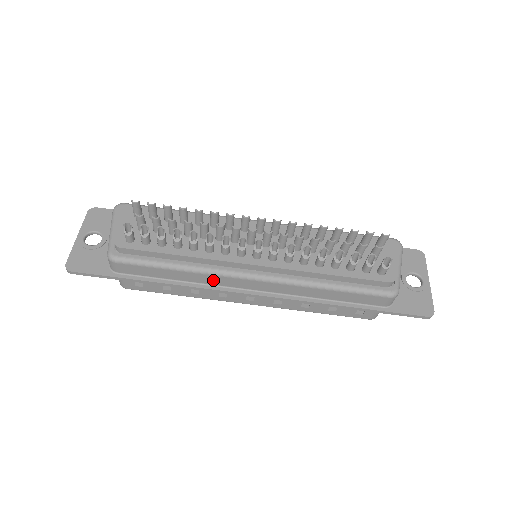
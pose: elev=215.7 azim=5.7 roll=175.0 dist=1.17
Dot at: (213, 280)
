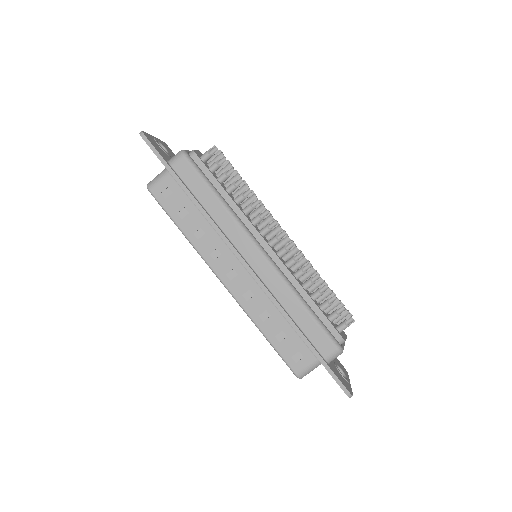
Dot at: (231, 229)
